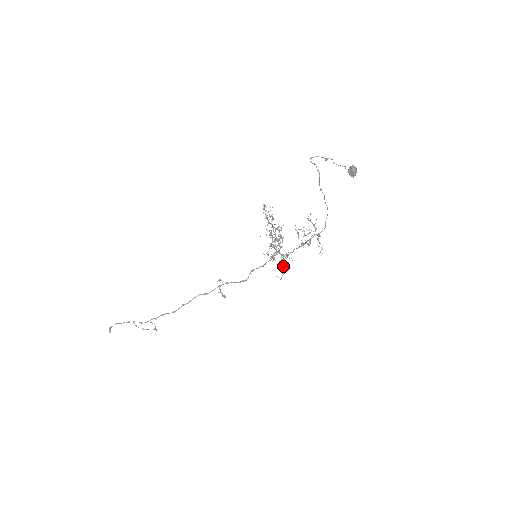
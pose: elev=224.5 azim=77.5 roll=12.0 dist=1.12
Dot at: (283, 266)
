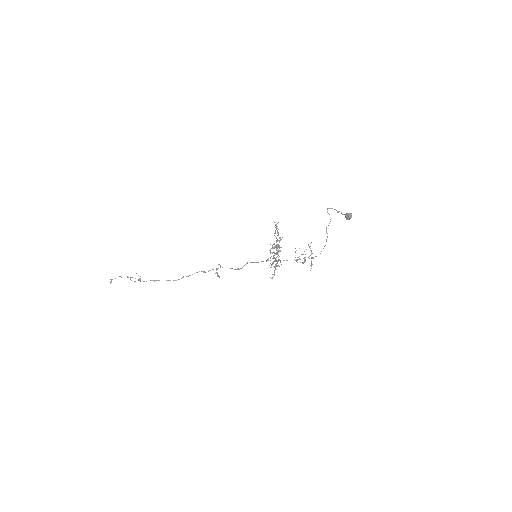
Dot at: (275, 269)
